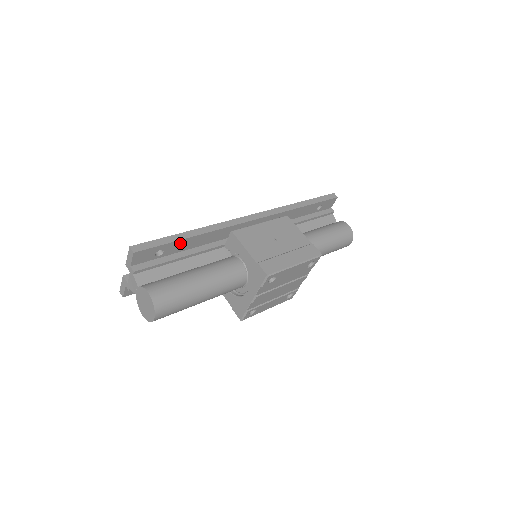
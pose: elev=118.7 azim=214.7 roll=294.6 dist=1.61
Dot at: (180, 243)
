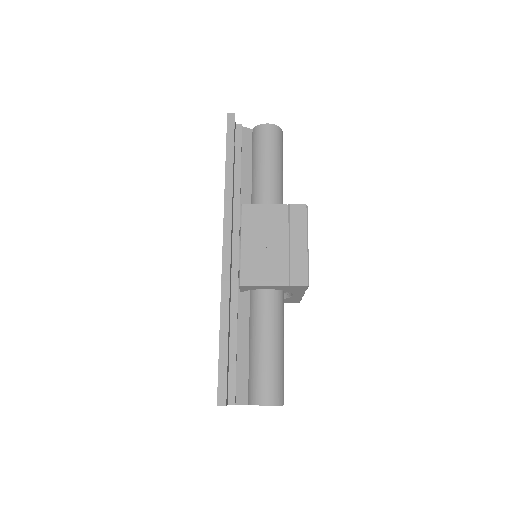
Dot at: (228, 346)
